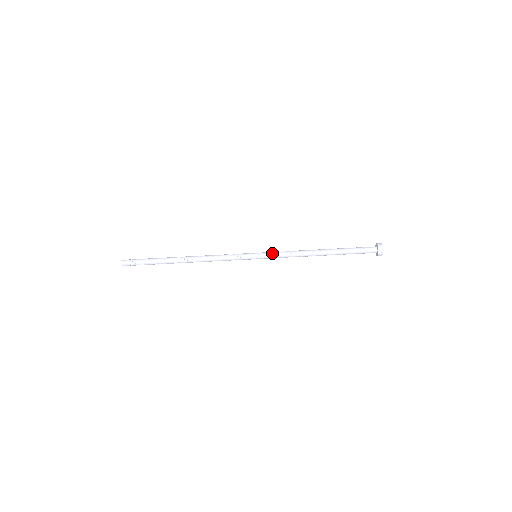
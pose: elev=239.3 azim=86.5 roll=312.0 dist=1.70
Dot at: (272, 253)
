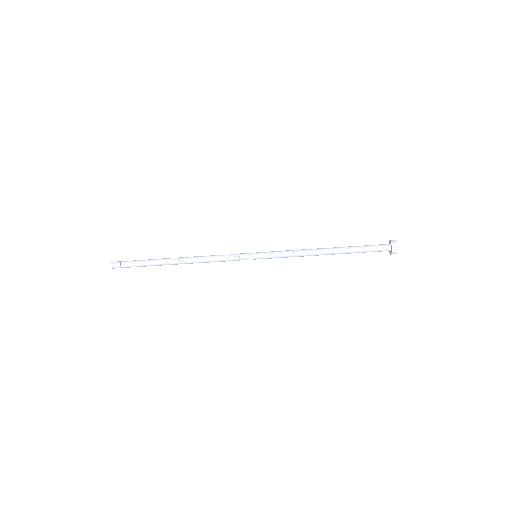
Dot at: (273, 252)
